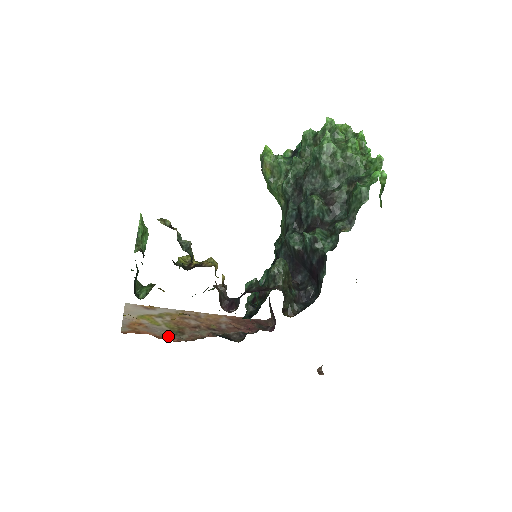
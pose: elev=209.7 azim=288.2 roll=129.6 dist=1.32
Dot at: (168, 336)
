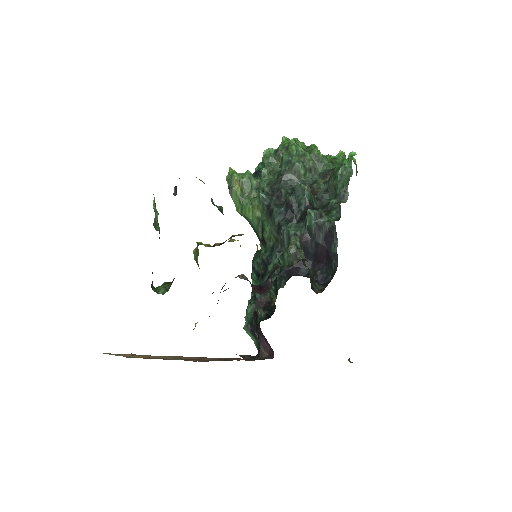
Dot at: occluded
